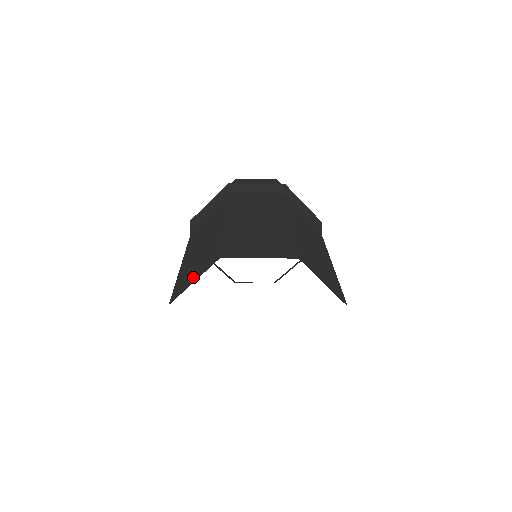
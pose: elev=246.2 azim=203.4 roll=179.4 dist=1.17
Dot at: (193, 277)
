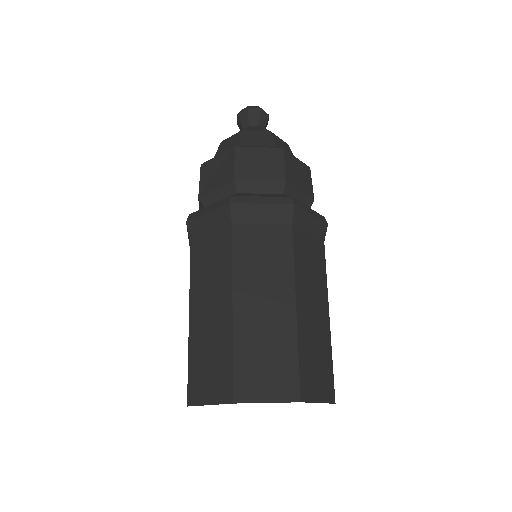
Dot at: occluded
